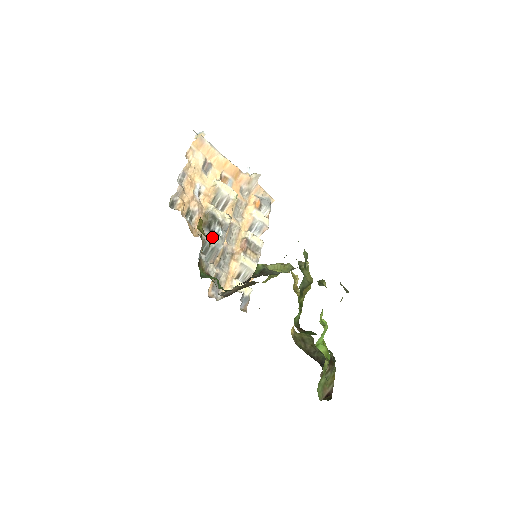
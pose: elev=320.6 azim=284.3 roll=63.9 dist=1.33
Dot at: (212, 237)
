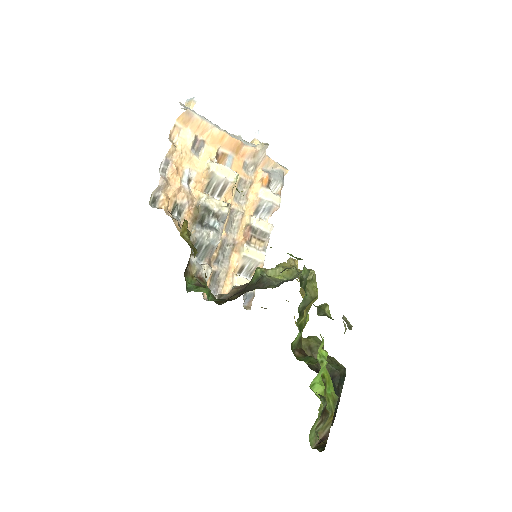
Dot at: (205, 234)
